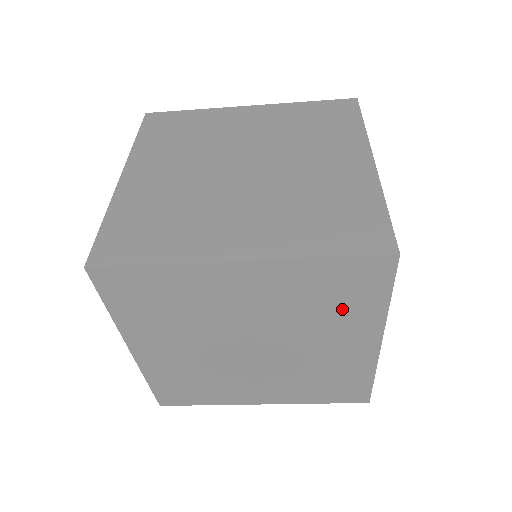
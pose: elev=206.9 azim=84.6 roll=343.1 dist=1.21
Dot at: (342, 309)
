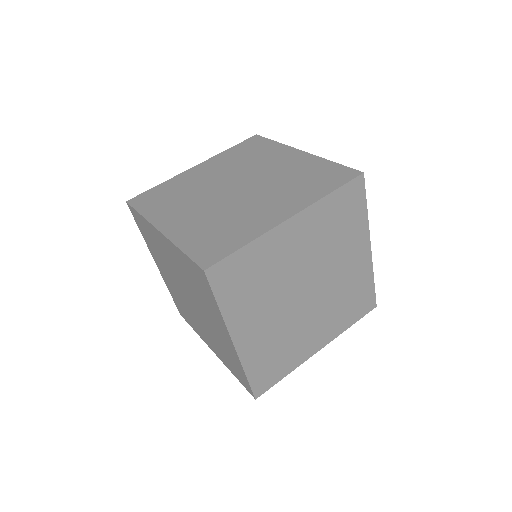
Dot at: (205, 297)
